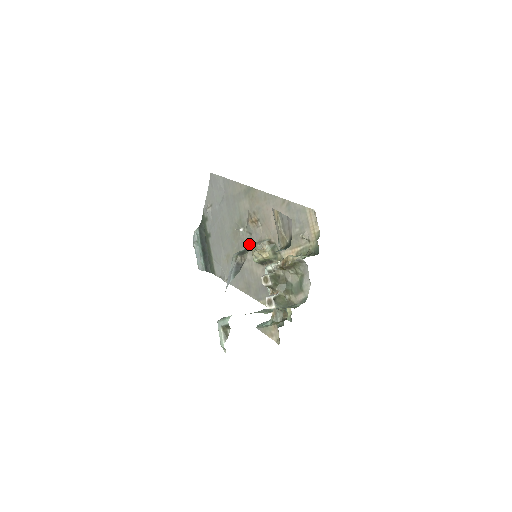
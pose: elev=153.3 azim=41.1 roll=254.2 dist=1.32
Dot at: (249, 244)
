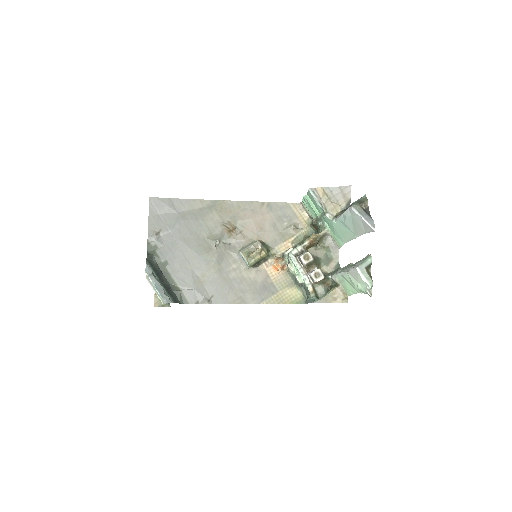
Dot at: (231, 254)
